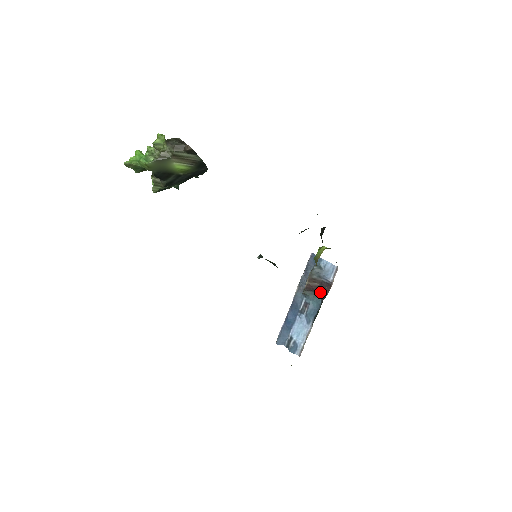
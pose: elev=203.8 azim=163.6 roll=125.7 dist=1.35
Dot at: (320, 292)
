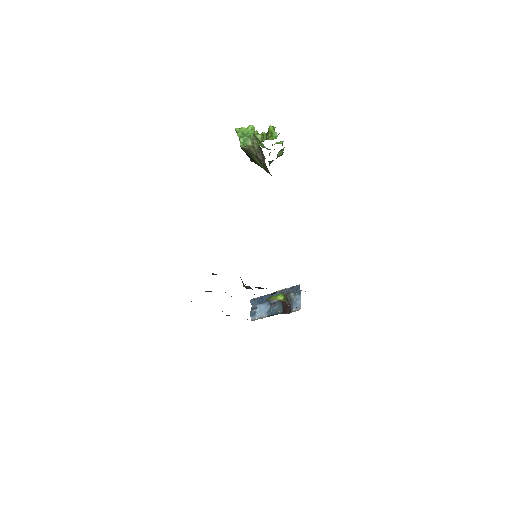
Dot at: (284, 308)
